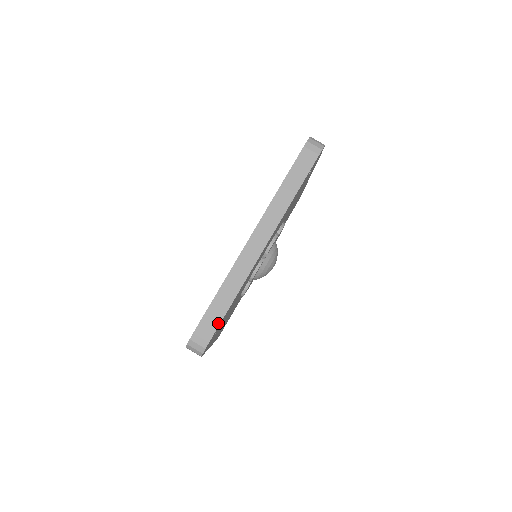
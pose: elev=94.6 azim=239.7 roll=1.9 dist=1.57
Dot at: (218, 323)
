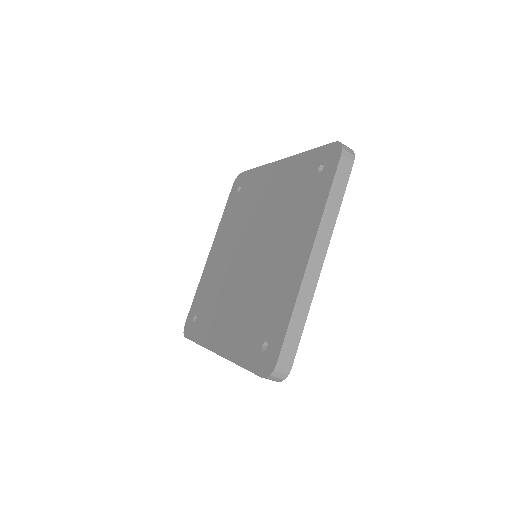
Dot at: occluded
